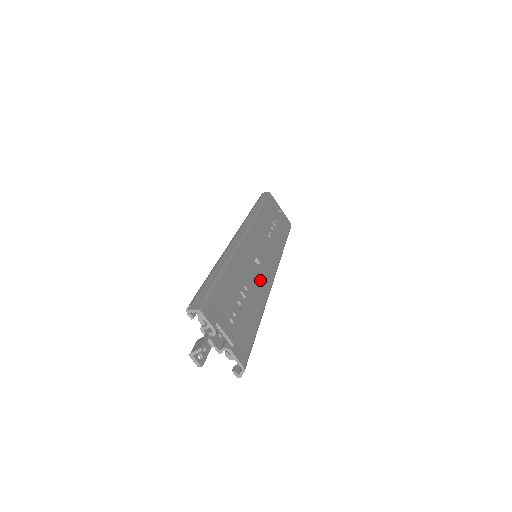
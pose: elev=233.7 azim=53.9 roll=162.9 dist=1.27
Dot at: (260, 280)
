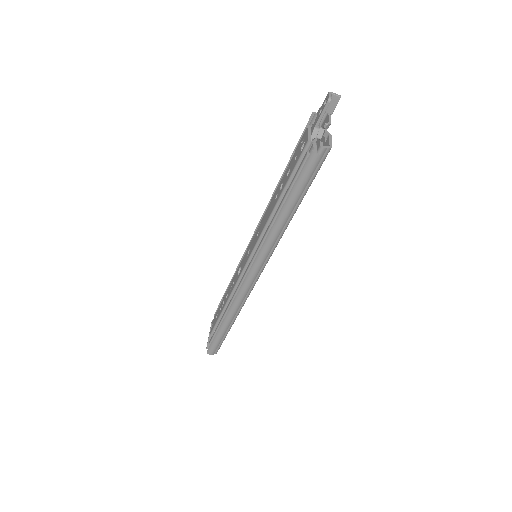
Dot at: occluded
